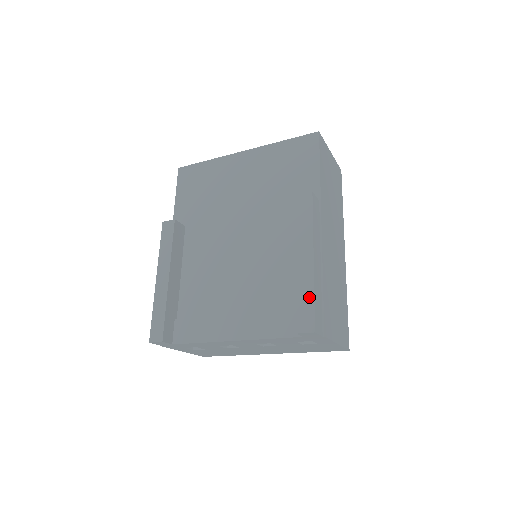
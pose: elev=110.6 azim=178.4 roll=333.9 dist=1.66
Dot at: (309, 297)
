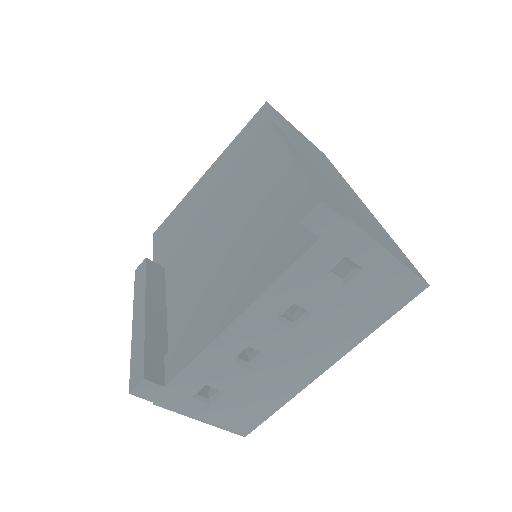
Dot at: (299, 181)
